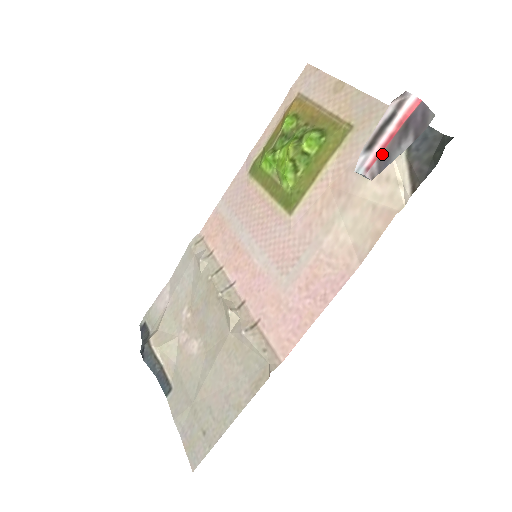
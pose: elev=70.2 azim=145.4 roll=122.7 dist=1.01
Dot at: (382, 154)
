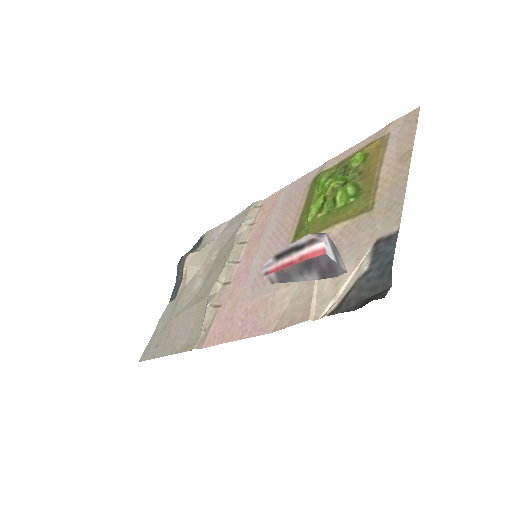
Dot at: (281, 271)
